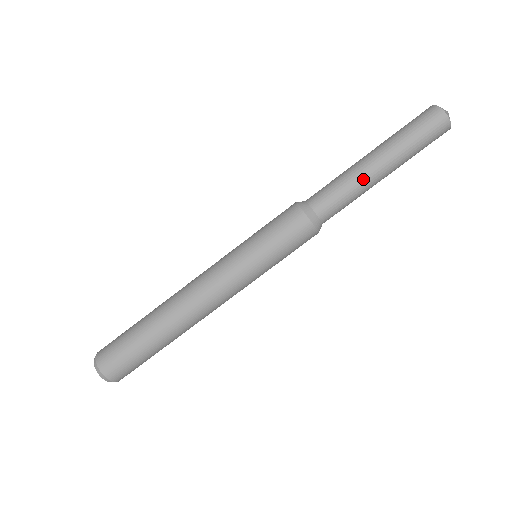
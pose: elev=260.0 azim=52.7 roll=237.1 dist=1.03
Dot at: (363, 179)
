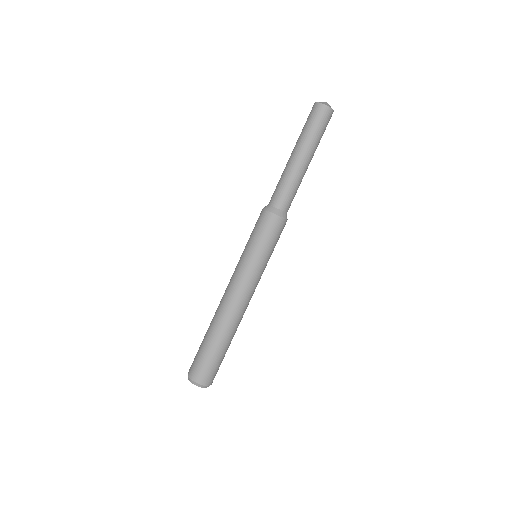
Dot at: (288, 168)
